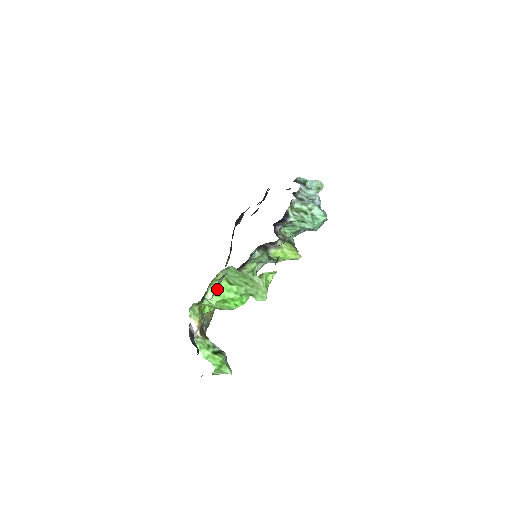
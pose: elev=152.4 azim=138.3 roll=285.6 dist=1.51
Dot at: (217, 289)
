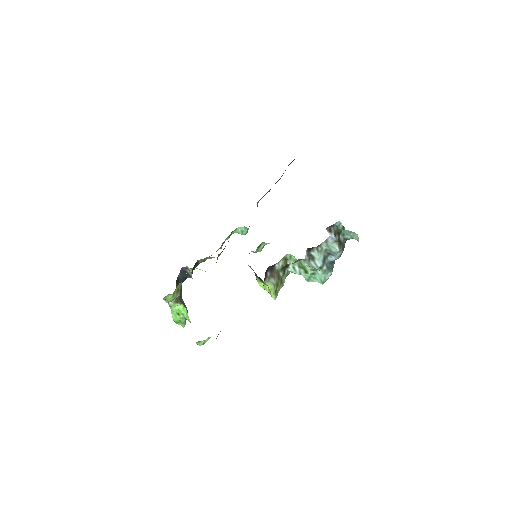
Dot at: (181, 307)
